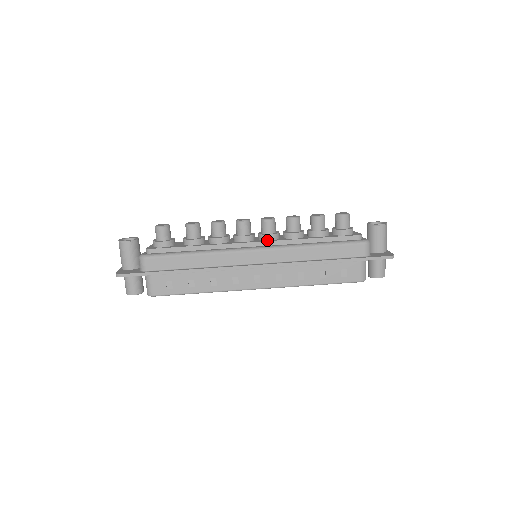
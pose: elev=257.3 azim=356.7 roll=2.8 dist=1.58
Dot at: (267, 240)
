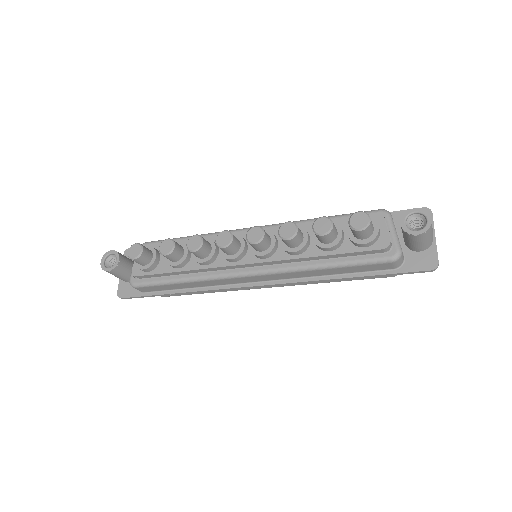
Dot at: (261, 258)
